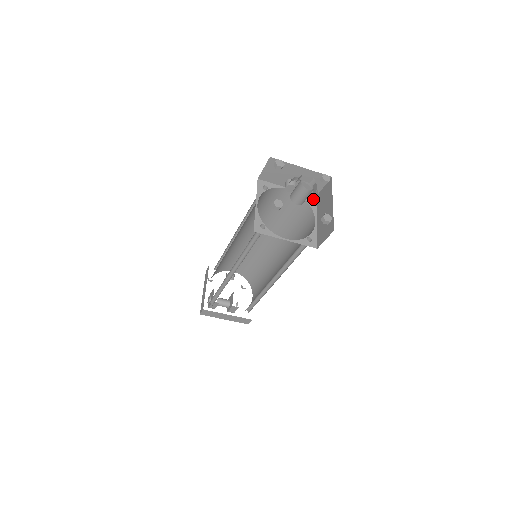
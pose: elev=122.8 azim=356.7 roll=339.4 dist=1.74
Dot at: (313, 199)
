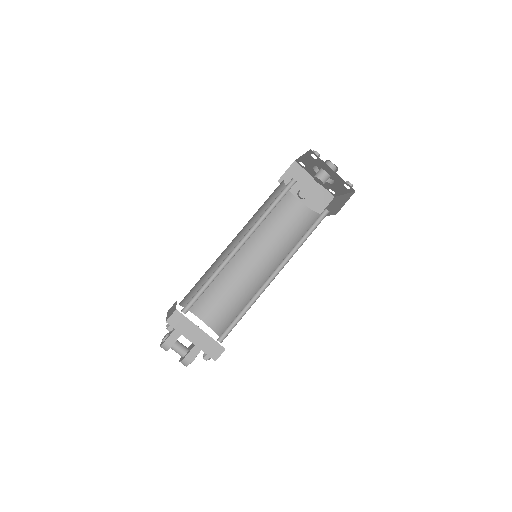
Dot at: occluded
